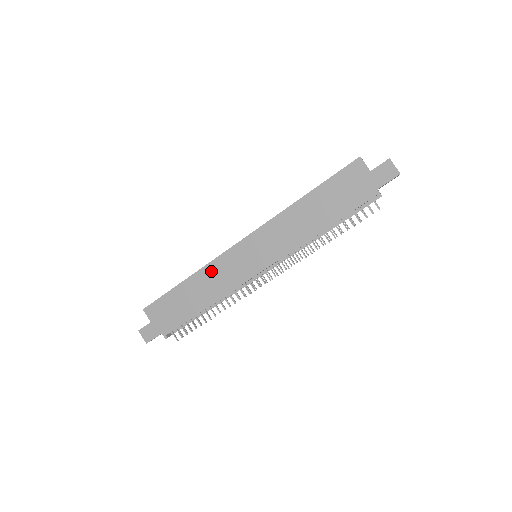
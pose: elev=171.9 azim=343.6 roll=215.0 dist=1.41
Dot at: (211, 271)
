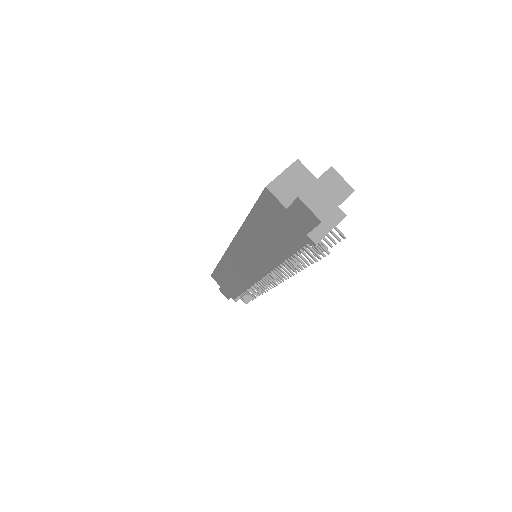
Dot at: (227, 265)
